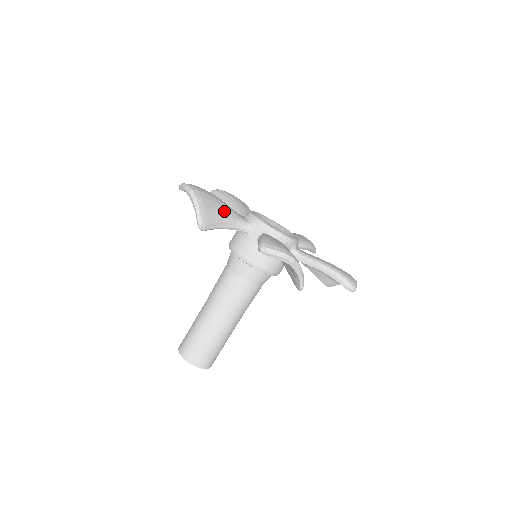
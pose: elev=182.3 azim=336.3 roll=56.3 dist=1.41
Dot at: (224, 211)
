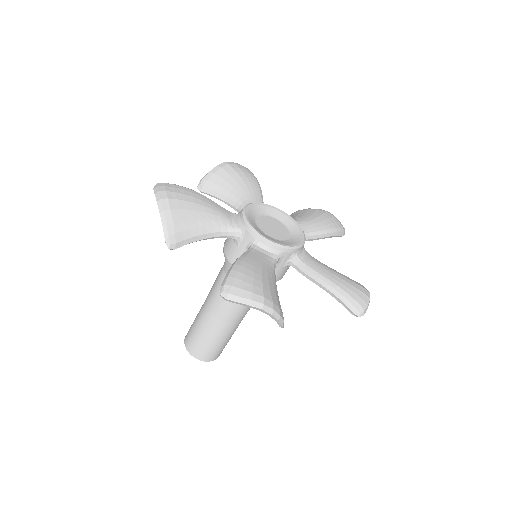
Dot at: (203, 219)
